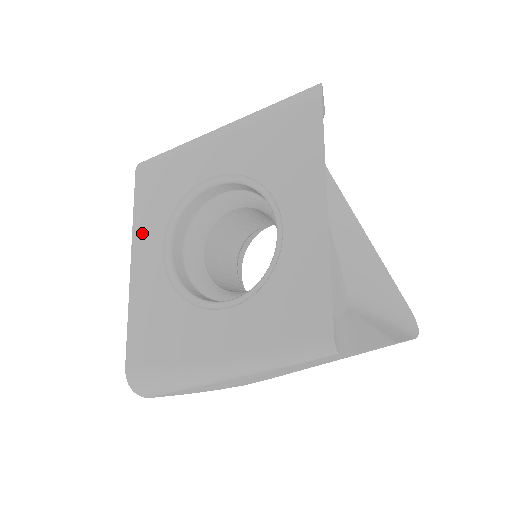
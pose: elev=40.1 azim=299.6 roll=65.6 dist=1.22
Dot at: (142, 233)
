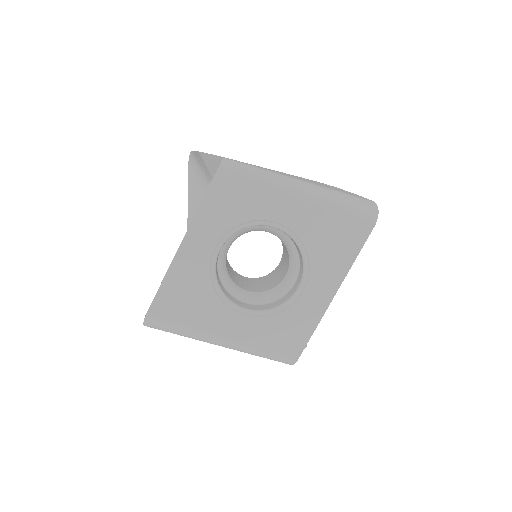
Dot at: (202, 225)
